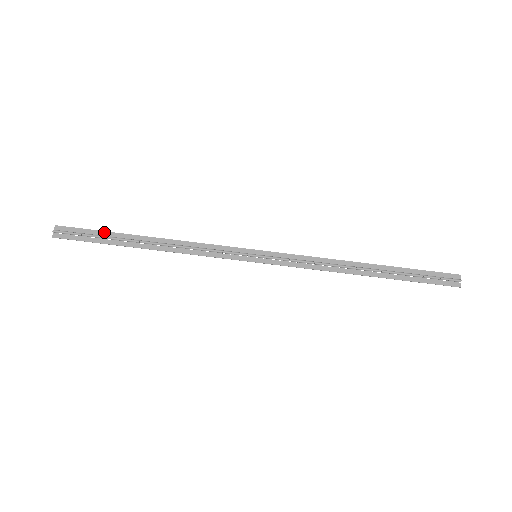
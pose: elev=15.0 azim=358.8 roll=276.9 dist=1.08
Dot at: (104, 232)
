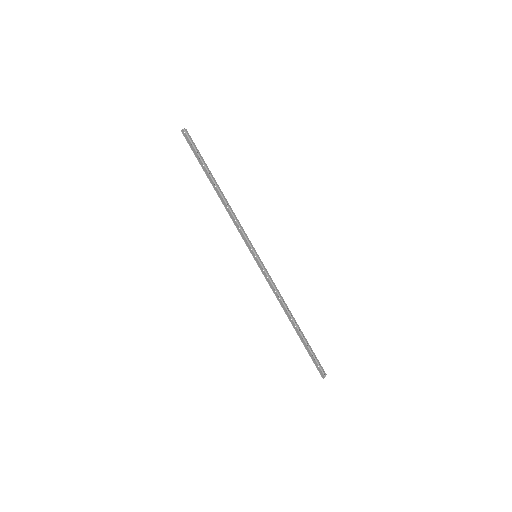
Dot at: occluded
